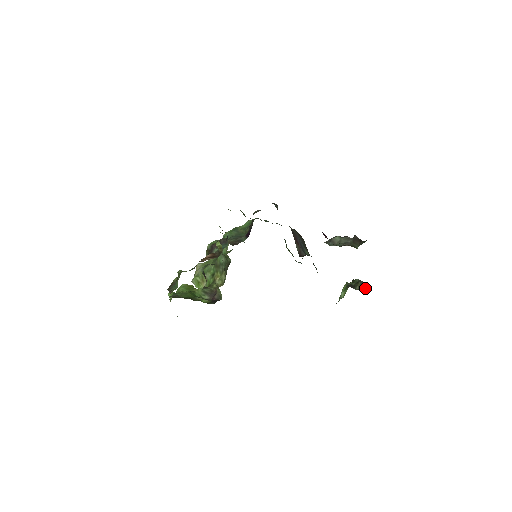
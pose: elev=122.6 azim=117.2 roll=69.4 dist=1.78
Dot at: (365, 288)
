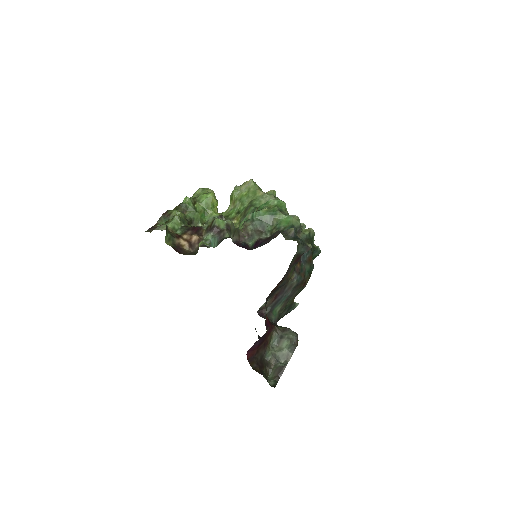
Dot at: occluded
